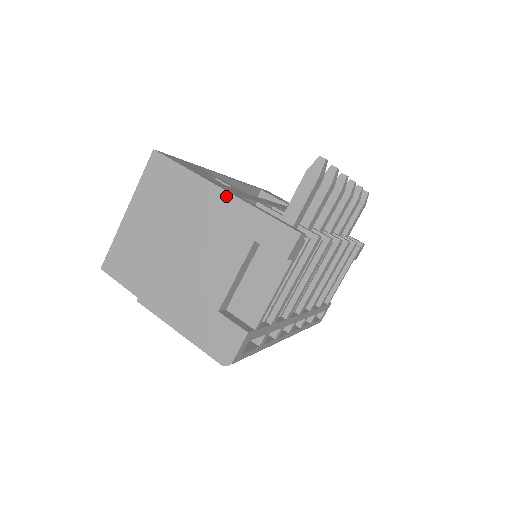
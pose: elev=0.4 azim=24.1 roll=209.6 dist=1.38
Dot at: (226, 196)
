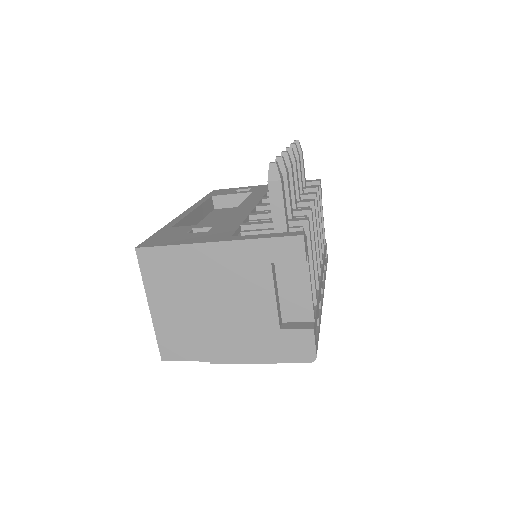
Dot at: (224, 245)
